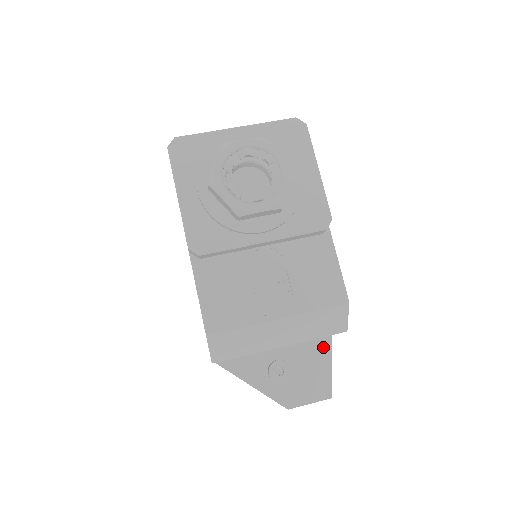
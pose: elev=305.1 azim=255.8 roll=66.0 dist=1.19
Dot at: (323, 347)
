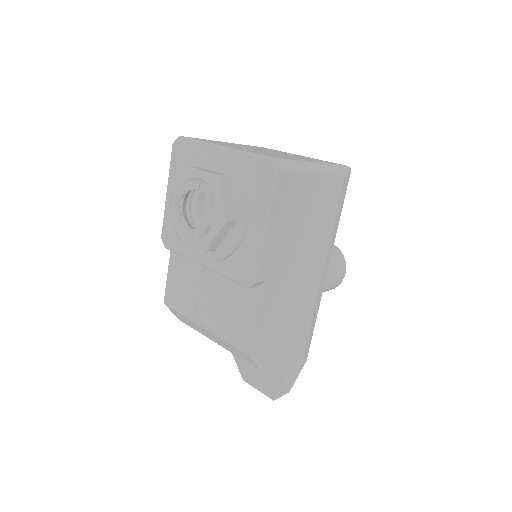
Dot at: occluded
